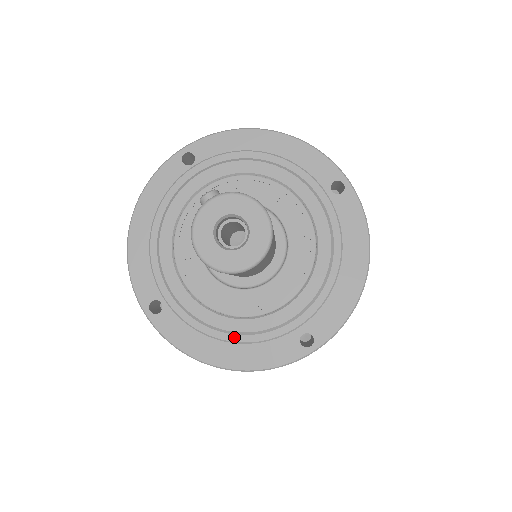
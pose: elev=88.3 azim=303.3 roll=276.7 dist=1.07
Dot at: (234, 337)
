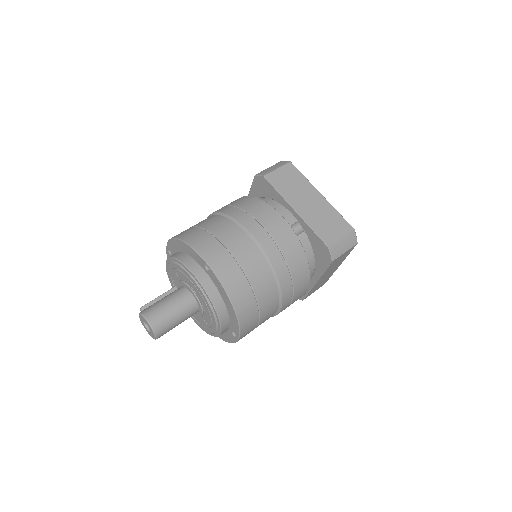
Dot at: (209, 333)
